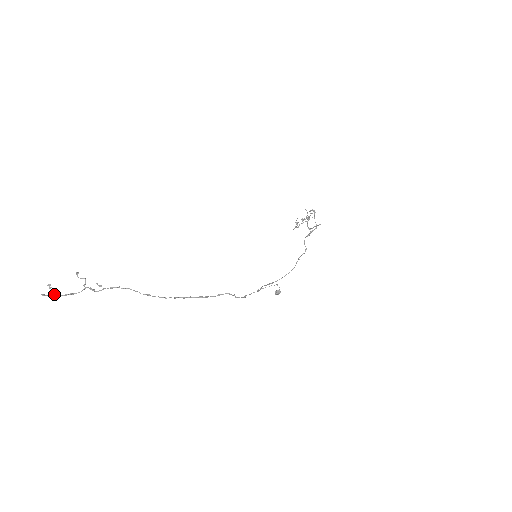
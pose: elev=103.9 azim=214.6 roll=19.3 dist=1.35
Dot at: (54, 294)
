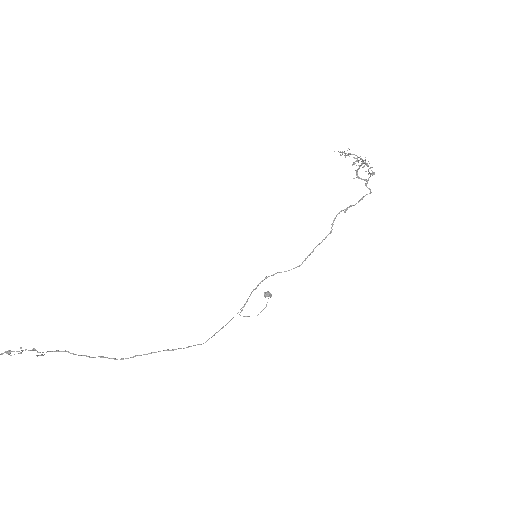
Dot at: out of frame
